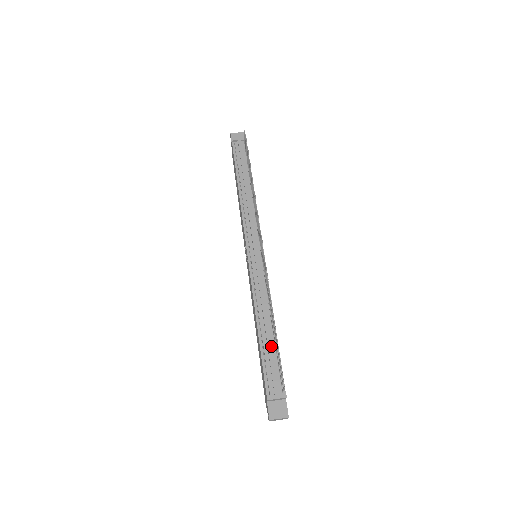
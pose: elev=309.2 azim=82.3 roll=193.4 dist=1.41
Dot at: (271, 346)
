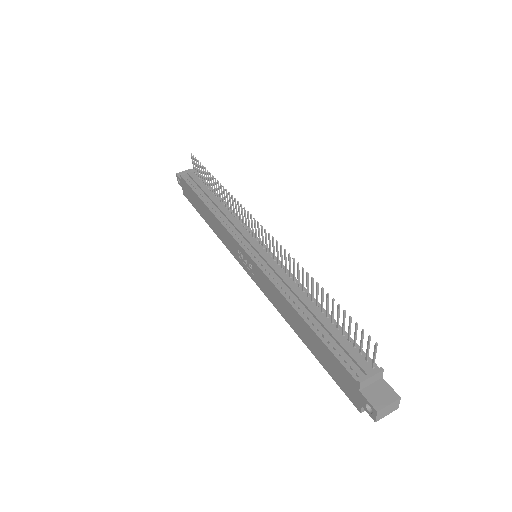
Dot at: (327, 324)
